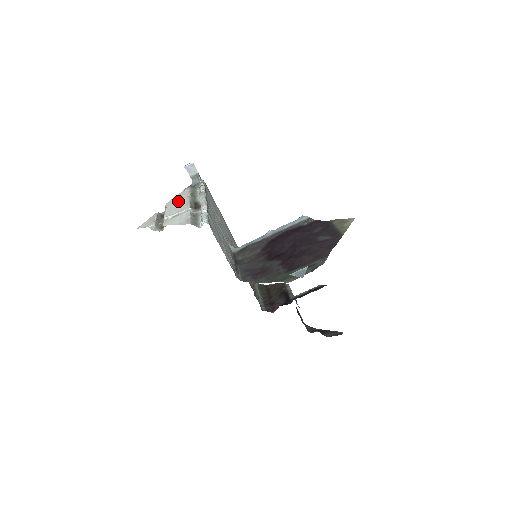
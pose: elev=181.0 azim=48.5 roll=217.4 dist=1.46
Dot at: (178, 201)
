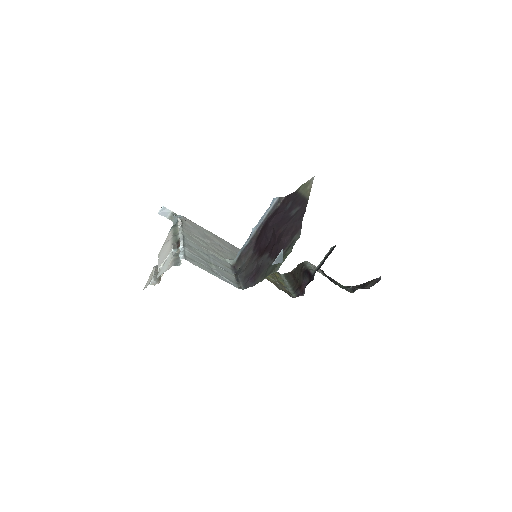
Dot at: (165, 247)
